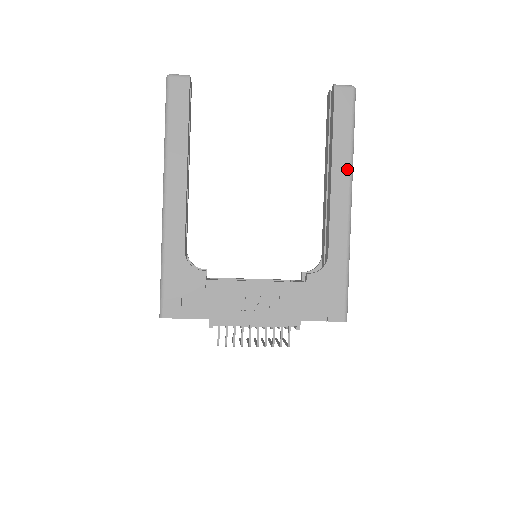
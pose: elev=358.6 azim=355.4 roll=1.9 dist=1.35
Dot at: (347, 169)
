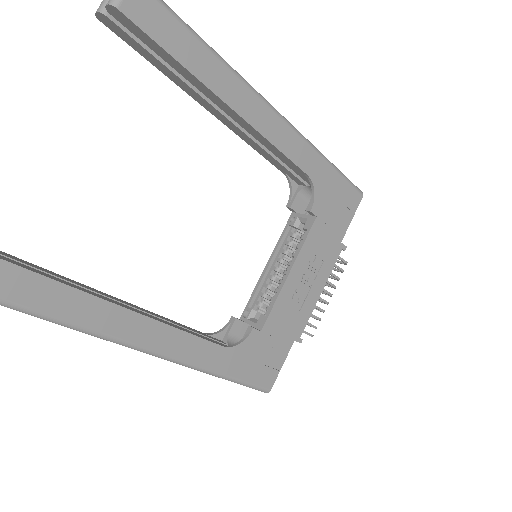
Dot at: (237, 83)
